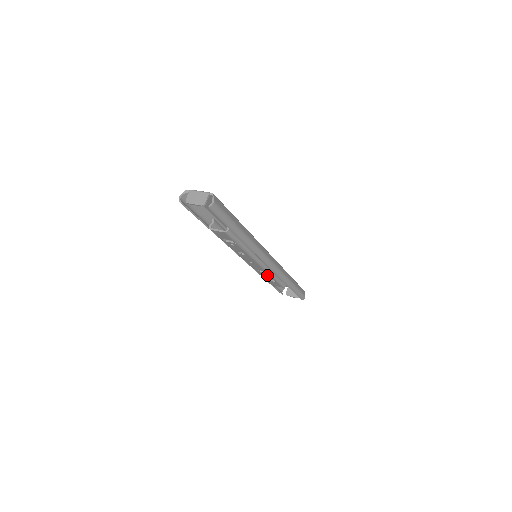
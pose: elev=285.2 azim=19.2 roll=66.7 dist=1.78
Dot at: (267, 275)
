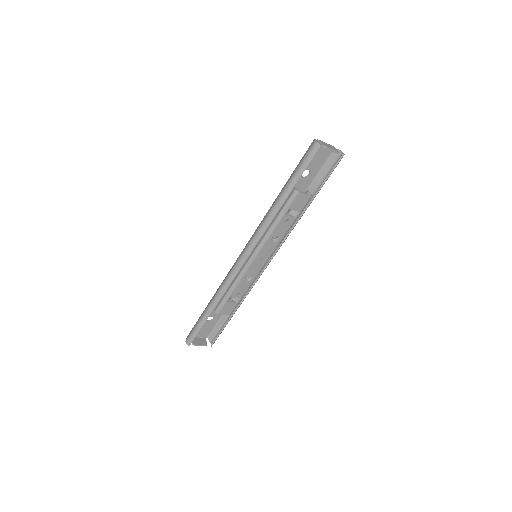
Dot at: (245, 287)
